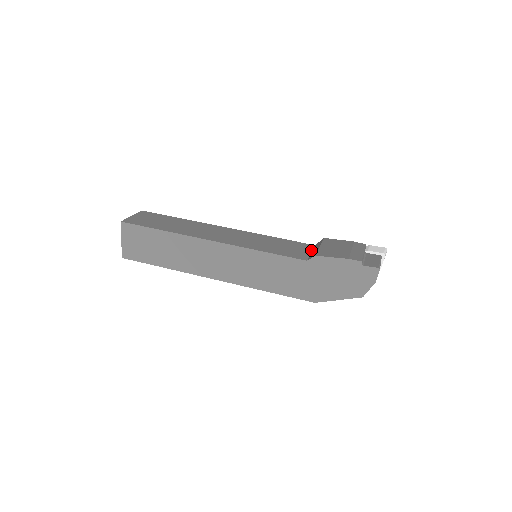
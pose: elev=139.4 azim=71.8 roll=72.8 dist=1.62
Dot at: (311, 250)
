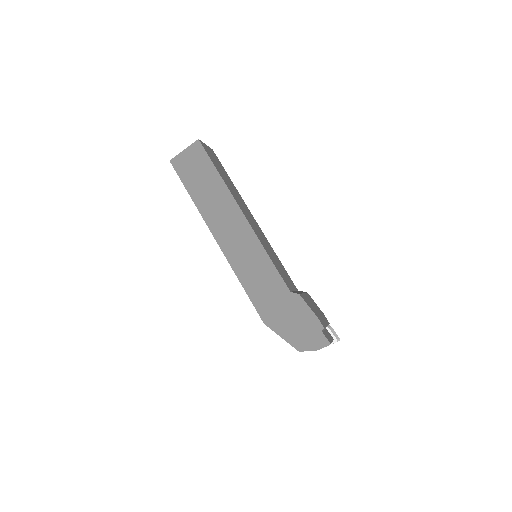
Dot at: (295, 290)
